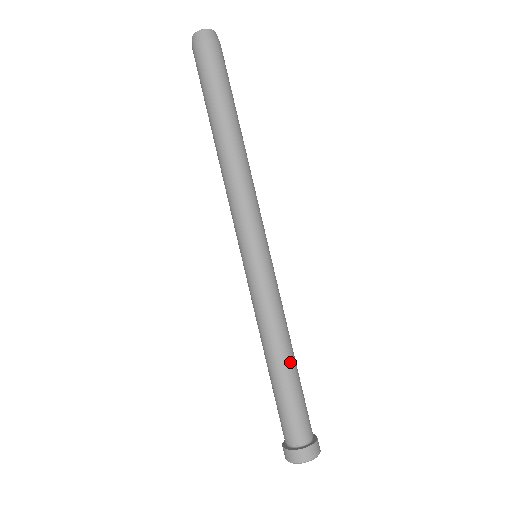
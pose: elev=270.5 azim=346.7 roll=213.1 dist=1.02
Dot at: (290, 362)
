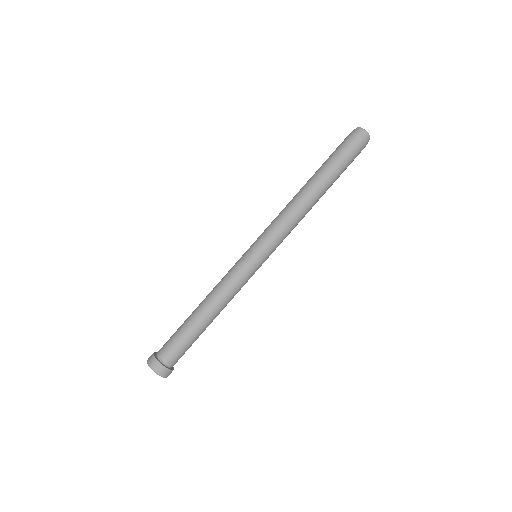
Dot at: (209, 321)
